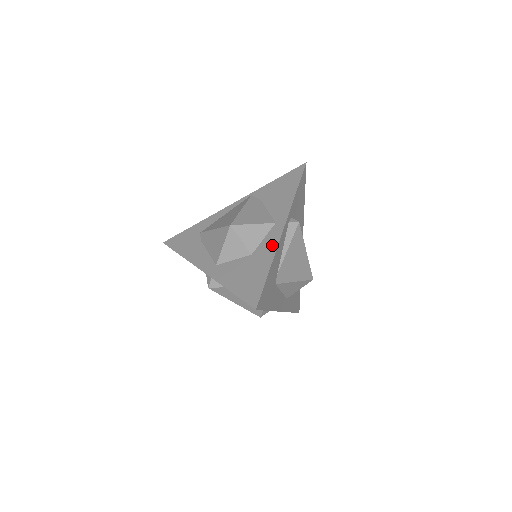
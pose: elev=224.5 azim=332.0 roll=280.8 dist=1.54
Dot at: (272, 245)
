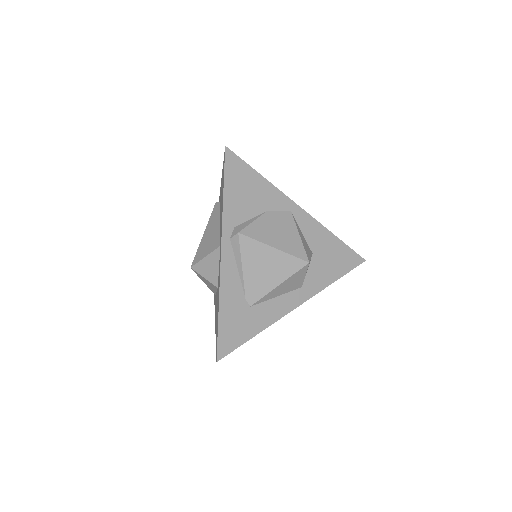
Dot at: (219, 279)
